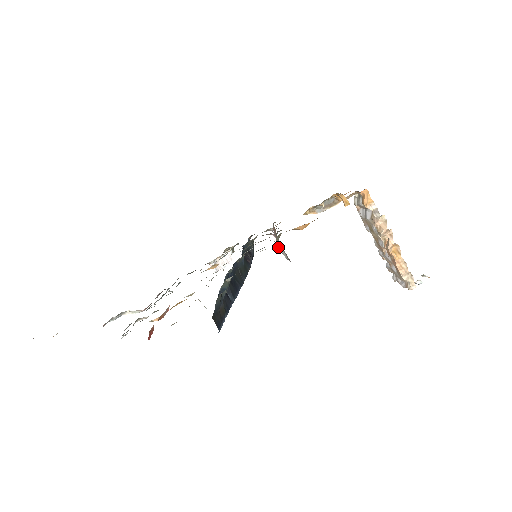
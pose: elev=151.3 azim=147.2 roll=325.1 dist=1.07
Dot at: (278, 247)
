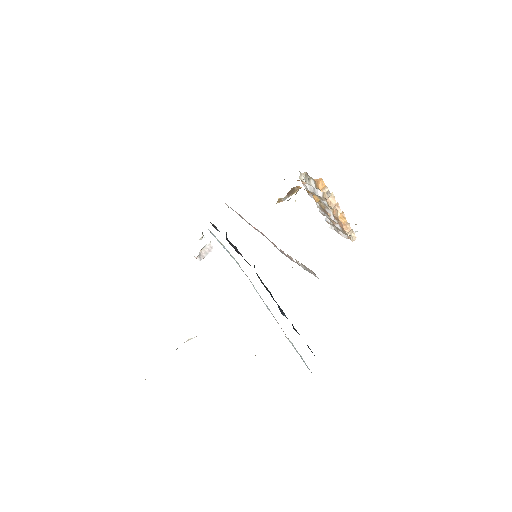
Dot at: (289, 257)
